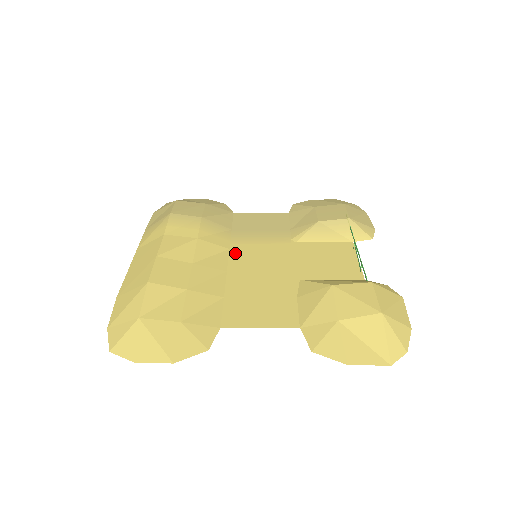
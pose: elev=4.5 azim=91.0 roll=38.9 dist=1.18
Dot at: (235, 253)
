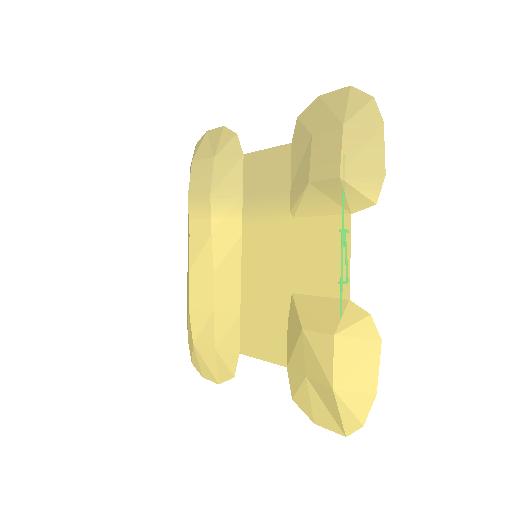
Dot at: (246, 242)
